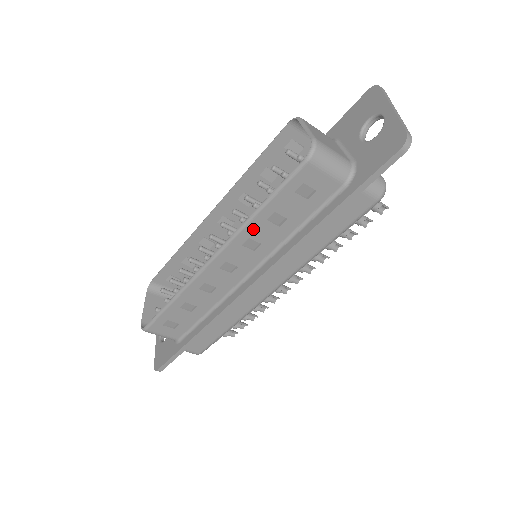
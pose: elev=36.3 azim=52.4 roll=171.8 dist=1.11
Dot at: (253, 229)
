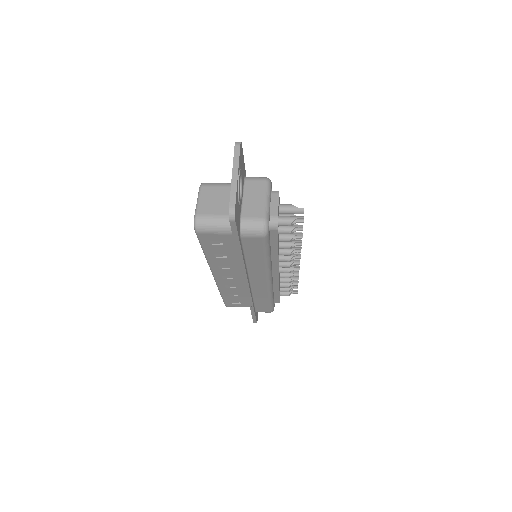
Dot at: (214, 262)
